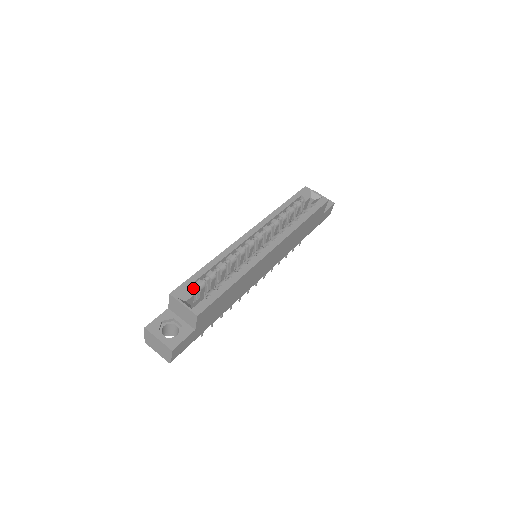
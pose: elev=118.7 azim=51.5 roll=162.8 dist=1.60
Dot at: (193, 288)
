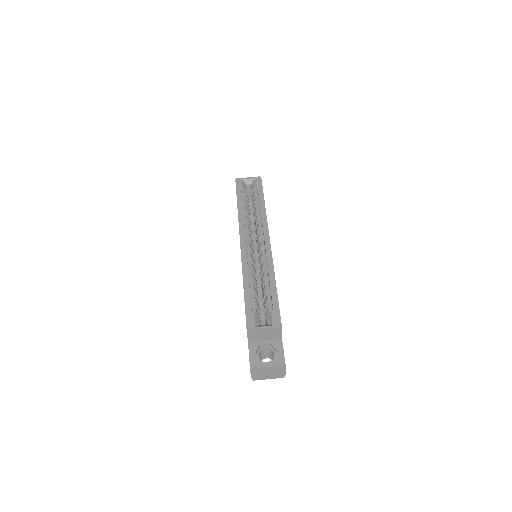
Dot at: occluded
